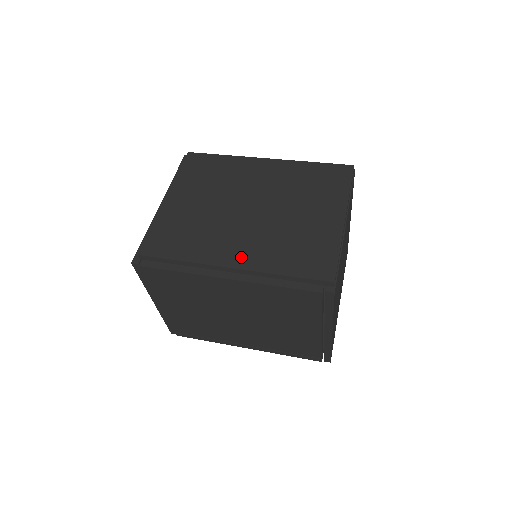
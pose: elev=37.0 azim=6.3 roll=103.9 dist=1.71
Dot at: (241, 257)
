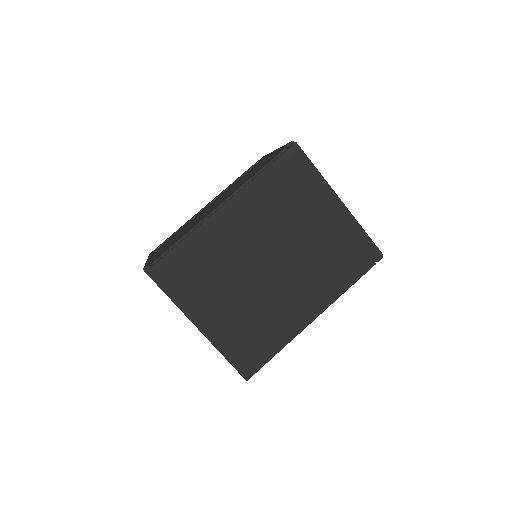
Dot at: (315, 301)
